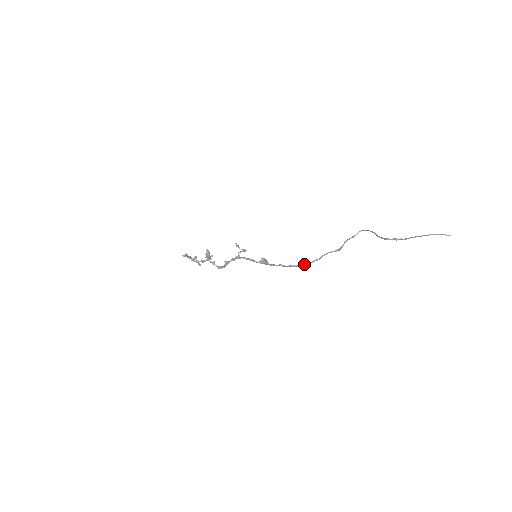
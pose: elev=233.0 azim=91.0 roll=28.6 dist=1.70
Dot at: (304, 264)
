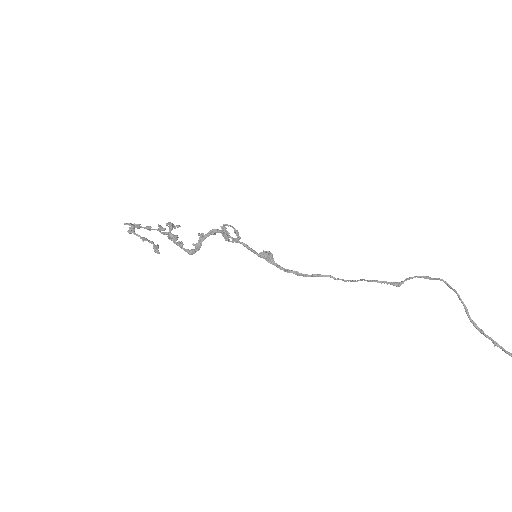
Dot at: (330, 277)
